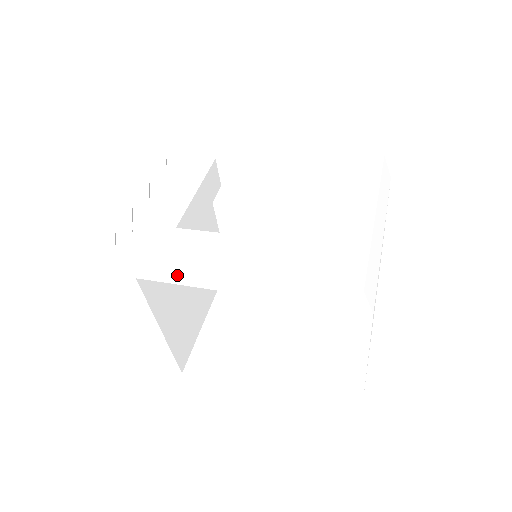
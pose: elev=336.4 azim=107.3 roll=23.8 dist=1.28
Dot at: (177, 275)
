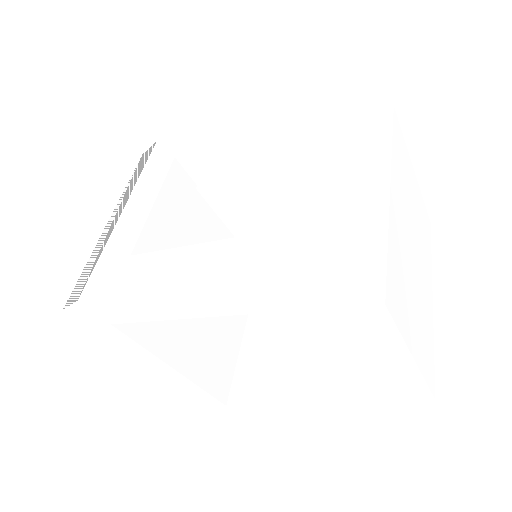
Dot at: (143, 312)
